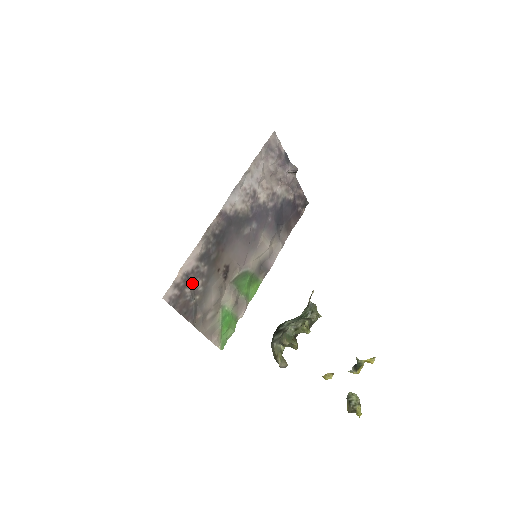
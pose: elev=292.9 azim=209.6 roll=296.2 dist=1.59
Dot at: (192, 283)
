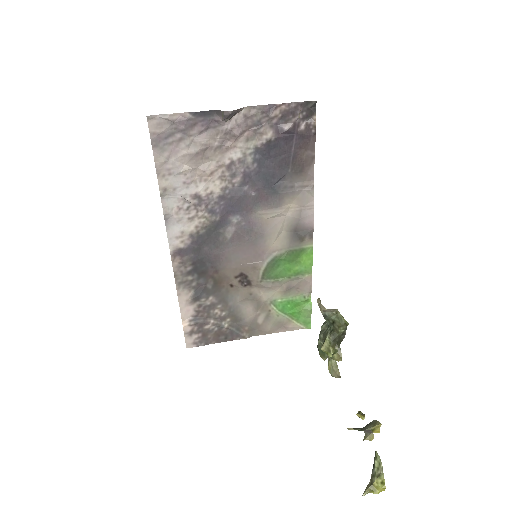
Dot at: (209, 317)
